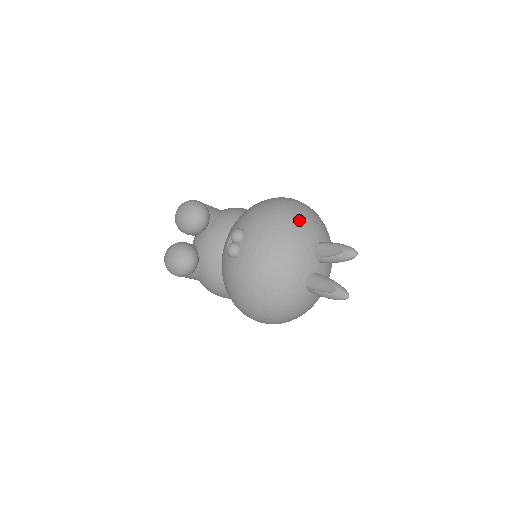
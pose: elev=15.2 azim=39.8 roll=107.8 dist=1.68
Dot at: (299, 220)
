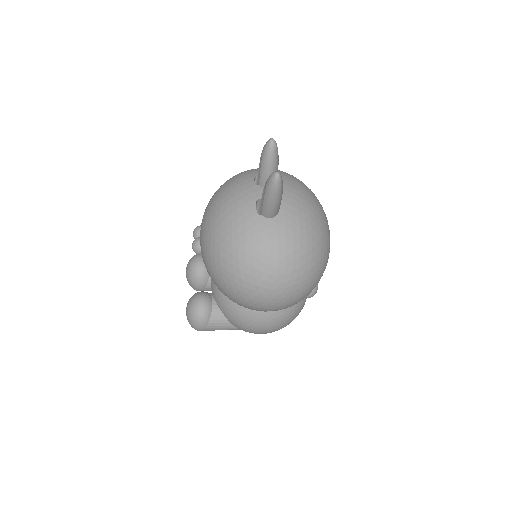
Dot at: (235, 176)
